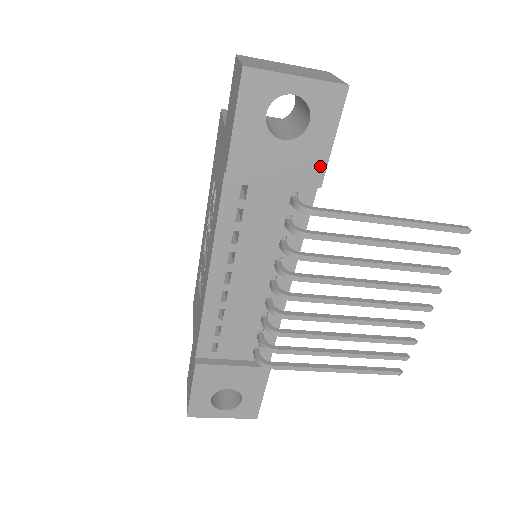
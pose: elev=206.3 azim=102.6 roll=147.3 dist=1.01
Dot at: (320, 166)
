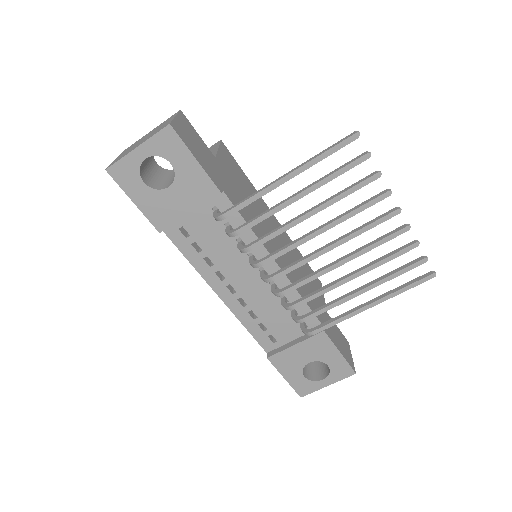
Dot at: (206, 182)
